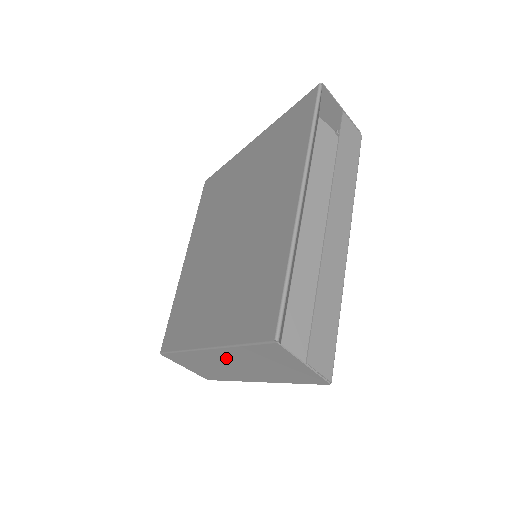
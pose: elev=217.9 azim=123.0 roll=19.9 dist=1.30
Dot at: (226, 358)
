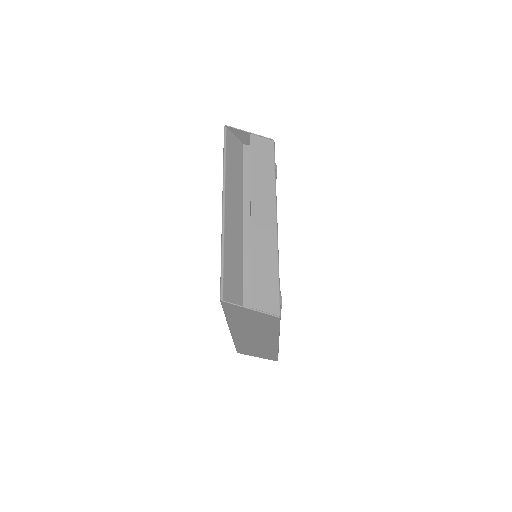
Dot at: (242, 332)
